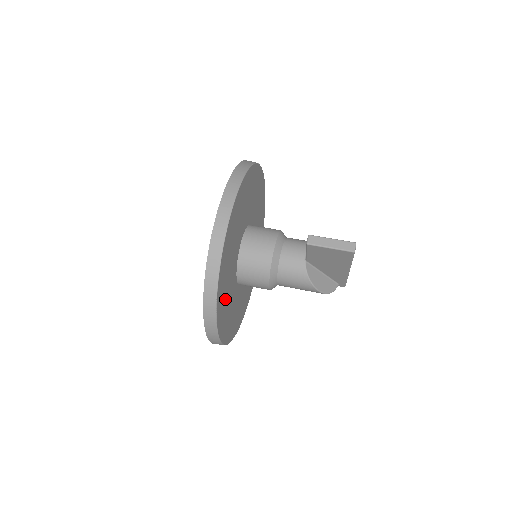
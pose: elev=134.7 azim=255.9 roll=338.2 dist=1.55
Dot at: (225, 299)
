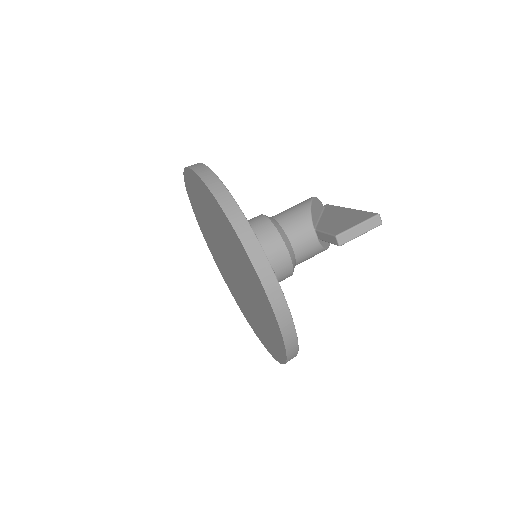
Dot at: occluded
